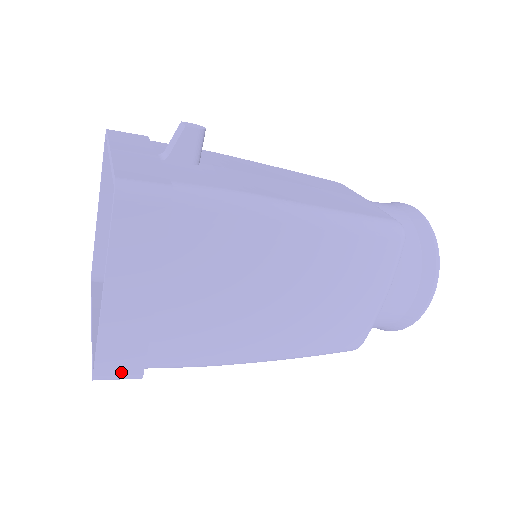
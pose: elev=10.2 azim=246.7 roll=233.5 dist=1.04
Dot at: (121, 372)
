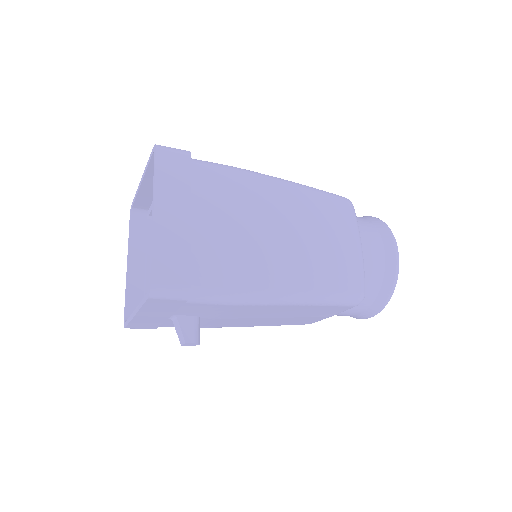
Dot at: (172, 282)
